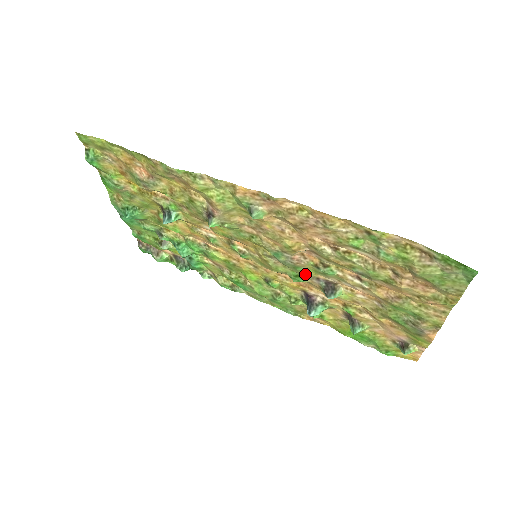
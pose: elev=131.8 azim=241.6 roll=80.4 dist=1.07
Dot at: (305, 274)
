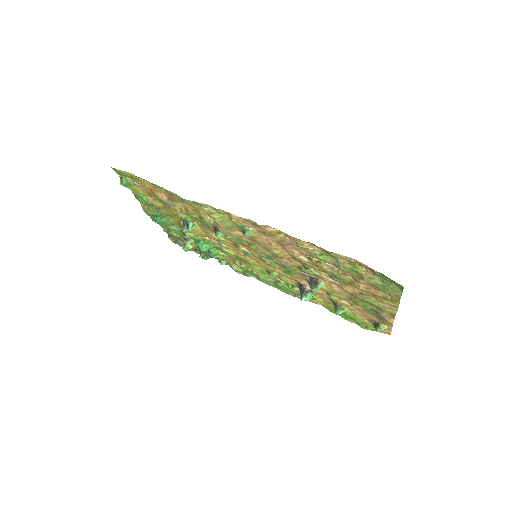
Dot at: (294, 271)
